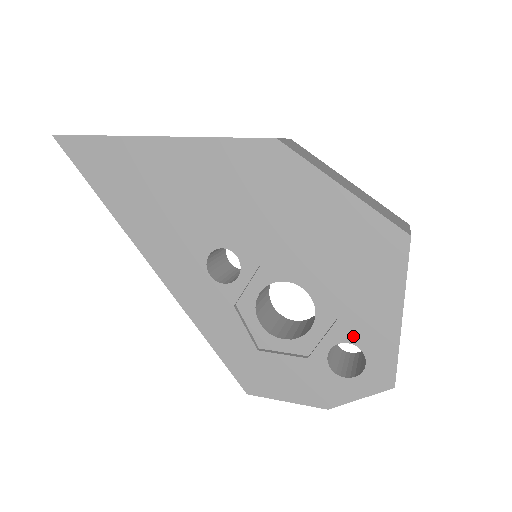
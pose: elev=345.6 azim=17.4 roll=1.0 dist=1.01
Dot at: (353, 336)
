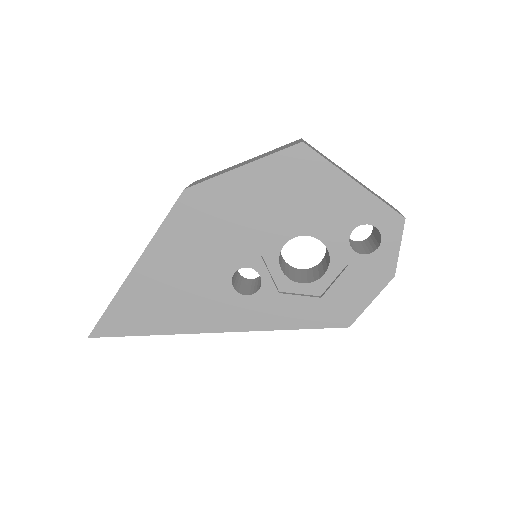
Dot at: (350, 224)
